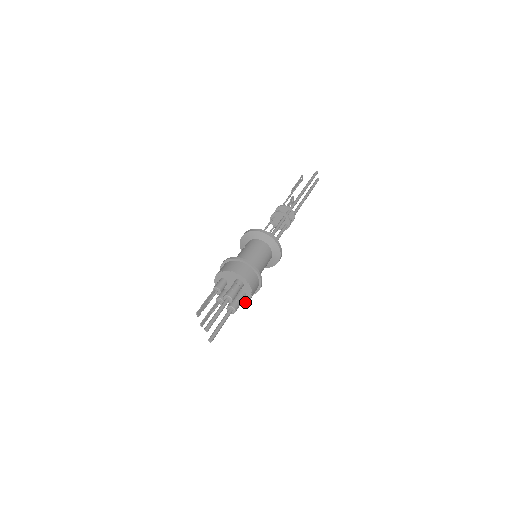
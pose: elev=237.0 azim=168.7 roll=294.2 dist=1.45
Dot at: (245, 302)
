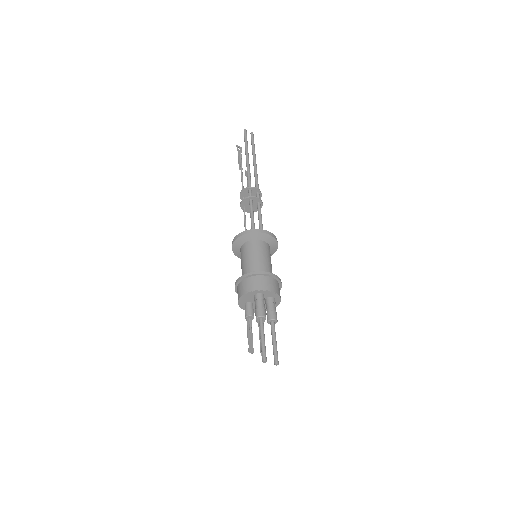
Dot at: (279, 302)
